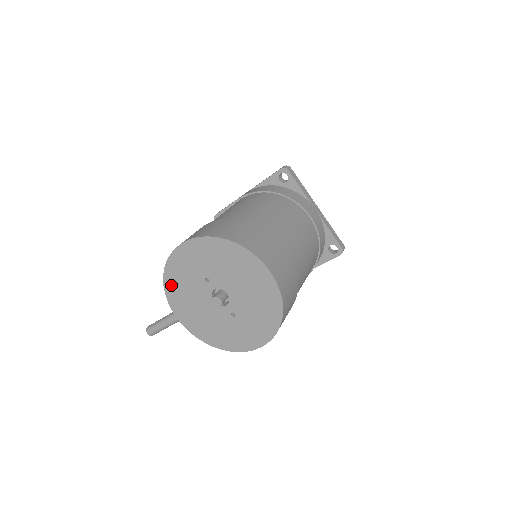
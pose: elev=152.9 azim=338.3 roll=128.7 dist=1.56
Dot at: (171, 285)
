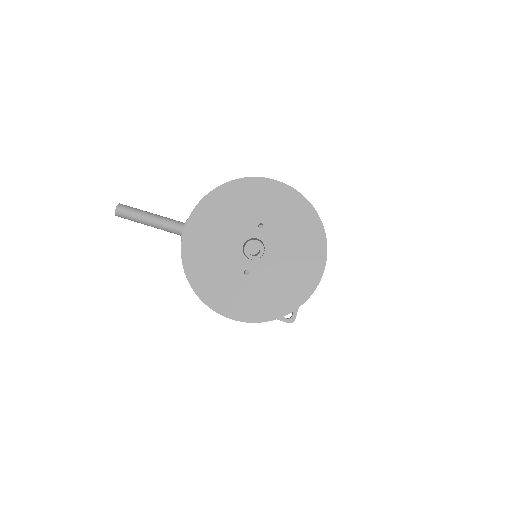
Dot at: (221, 197)
